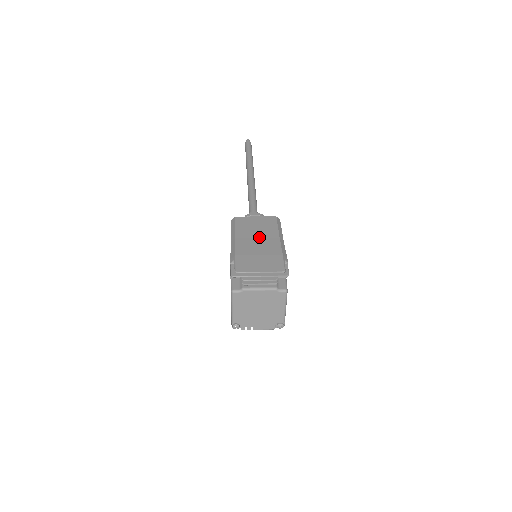
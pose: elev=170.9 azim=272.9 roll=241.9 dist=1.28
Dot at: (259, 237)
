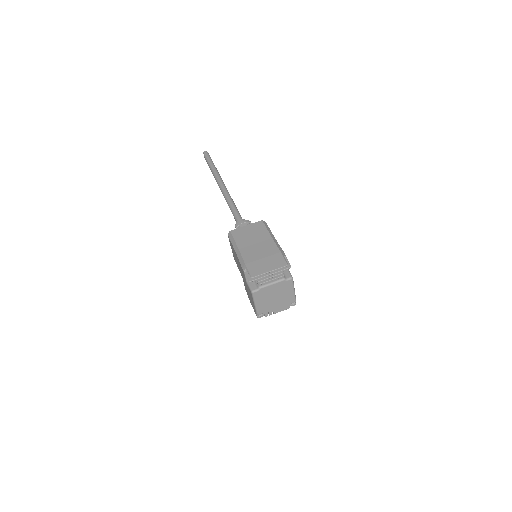
Dot at: (256, 243)
